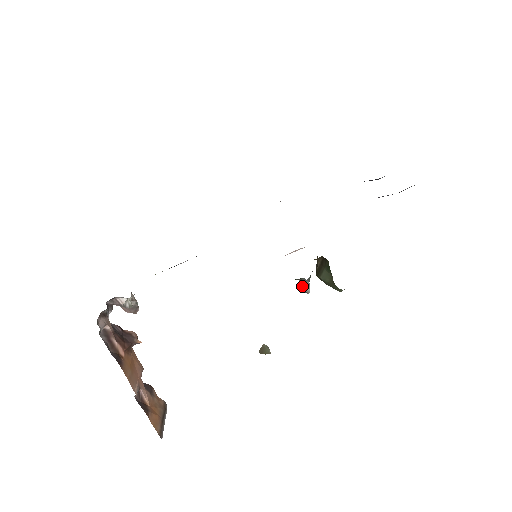
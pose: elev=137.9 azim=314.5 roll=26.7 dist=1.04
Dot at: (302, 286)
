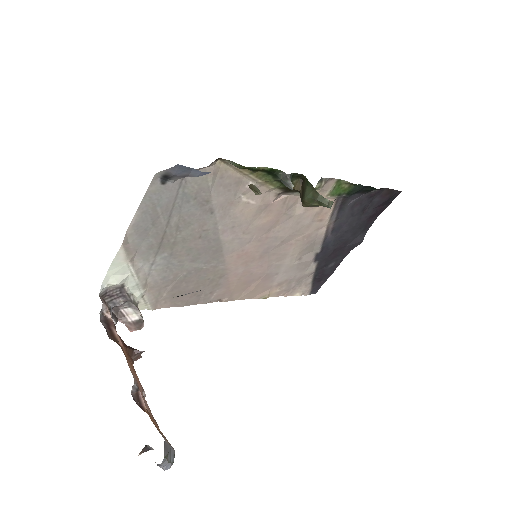
Dot at: (285, 181)
